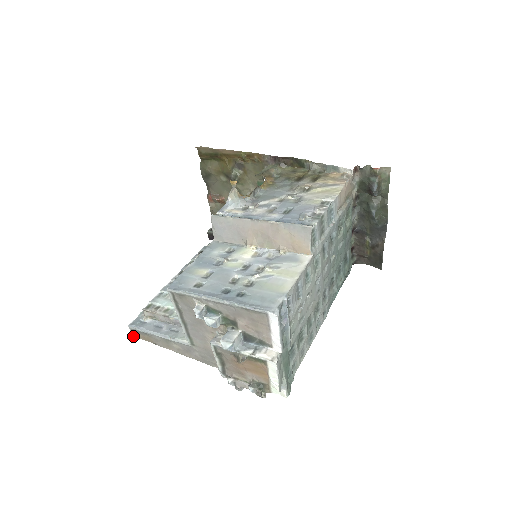
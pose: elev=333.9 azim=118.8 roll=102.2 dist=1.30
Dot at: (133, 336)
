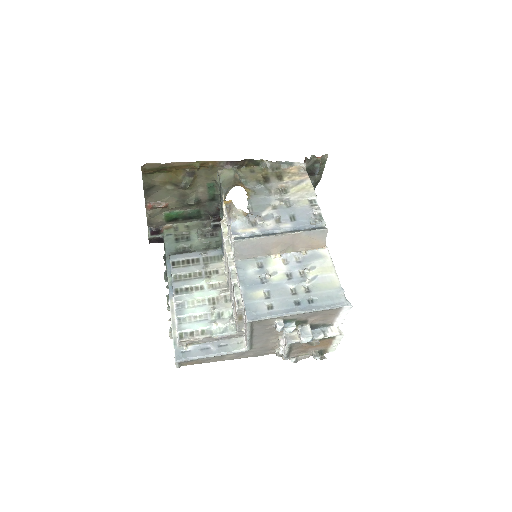
Dot at: (178, 367)
